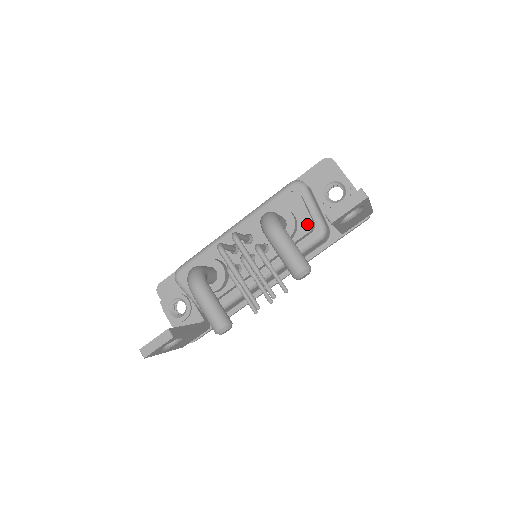
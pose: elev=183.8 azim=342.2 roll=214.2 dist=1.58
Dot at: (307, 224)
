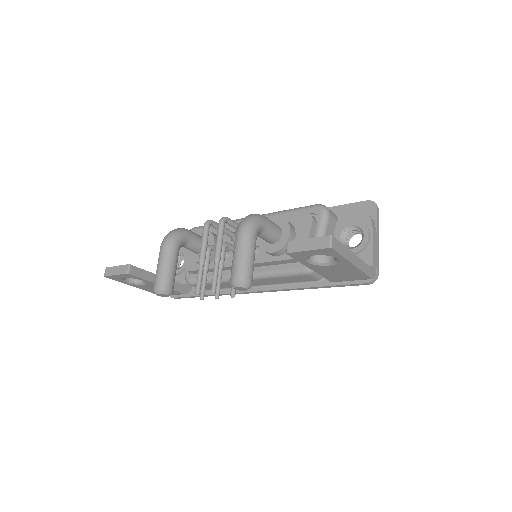
Dot at: occluded
